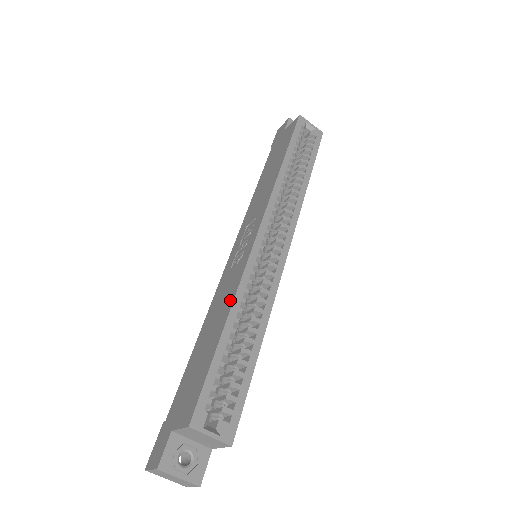
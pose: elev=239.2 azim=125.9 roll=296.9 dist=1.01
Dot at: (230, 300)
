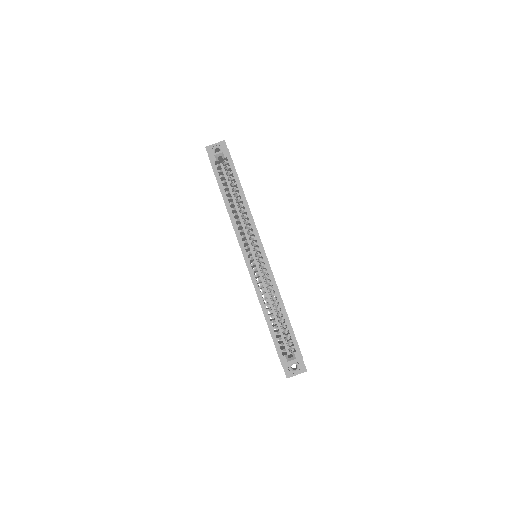
Dot at: (259, 302)
